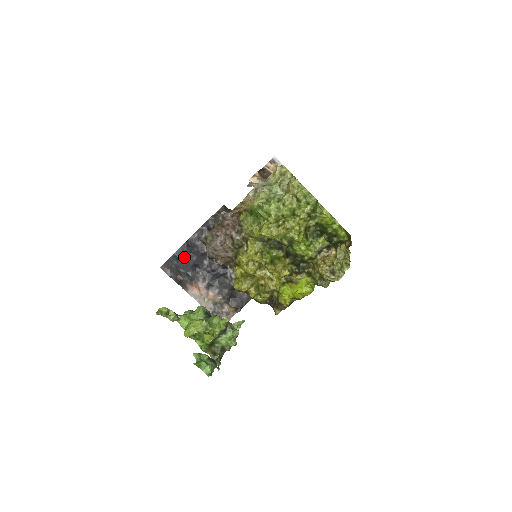
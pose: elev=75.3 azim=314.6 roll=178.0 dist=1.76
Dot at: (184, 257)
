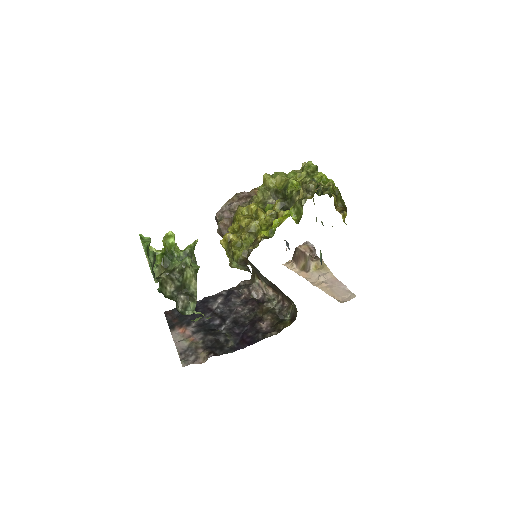
Dot at: occluded
